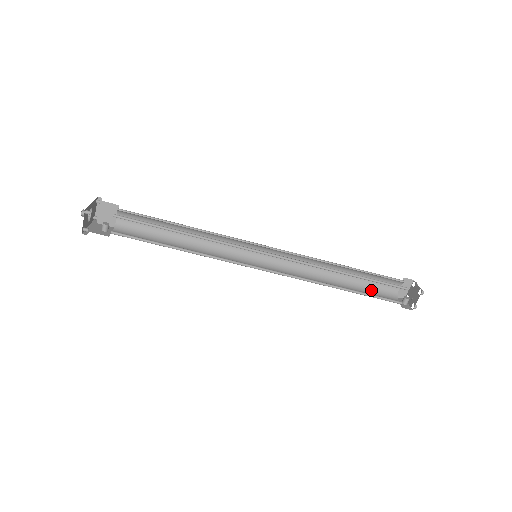
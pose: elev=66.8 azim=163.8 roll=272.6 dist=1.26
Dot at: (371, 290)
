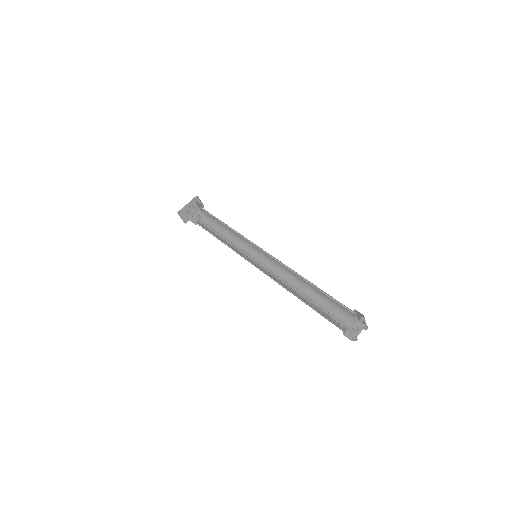
Dot at: (333, 308)
